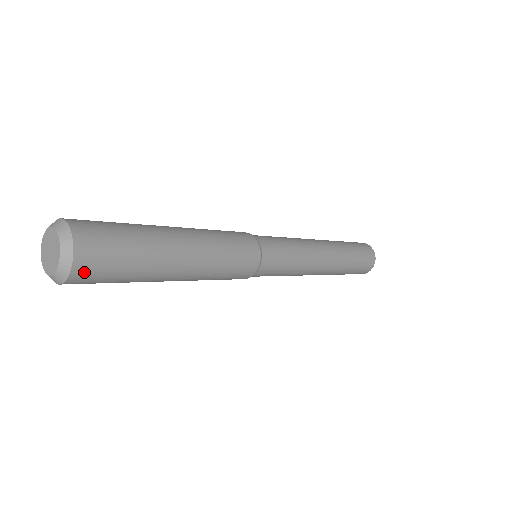
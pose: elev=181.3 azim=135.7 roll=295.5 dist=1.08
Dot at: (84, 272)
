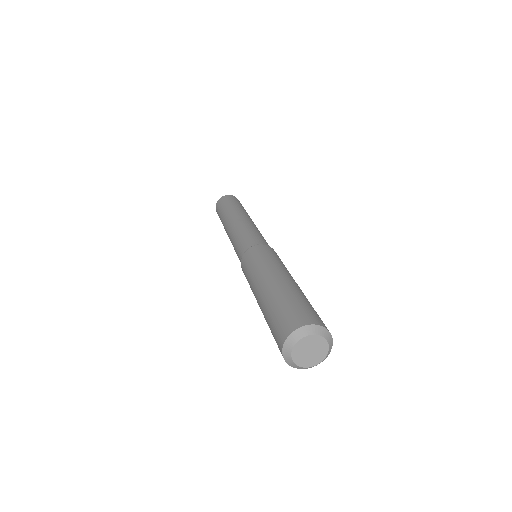
Dot at: occluded
